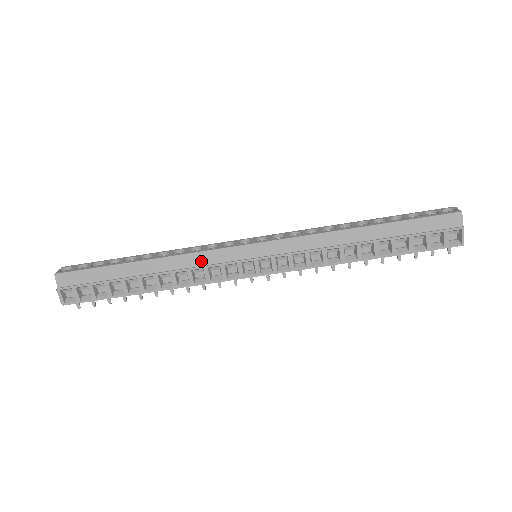
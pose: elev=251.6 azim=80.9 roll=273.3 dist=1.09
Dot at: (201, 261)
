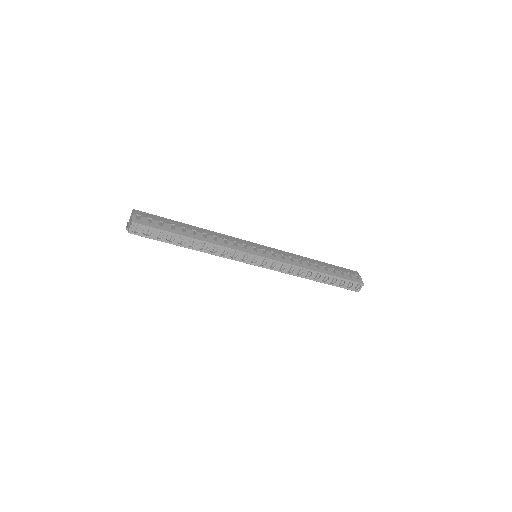
Dot at: occluded
